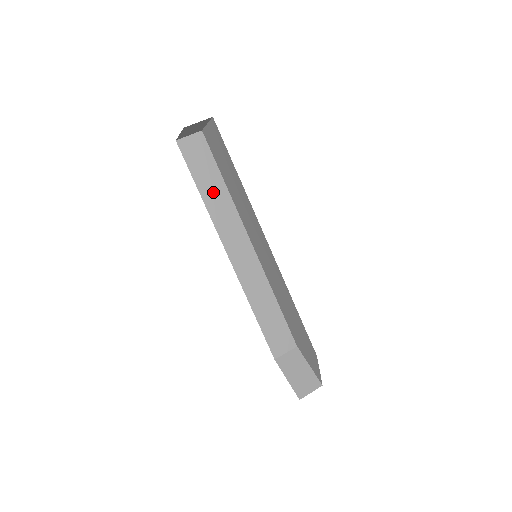
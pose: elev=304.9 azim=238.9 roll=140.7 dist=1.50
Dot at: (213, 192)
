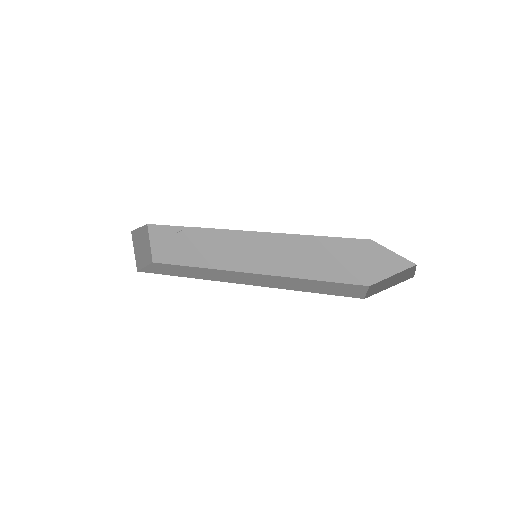
Dot at: (191, 273)
